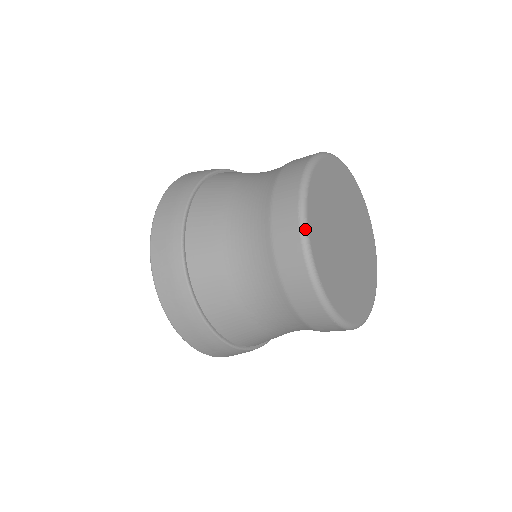
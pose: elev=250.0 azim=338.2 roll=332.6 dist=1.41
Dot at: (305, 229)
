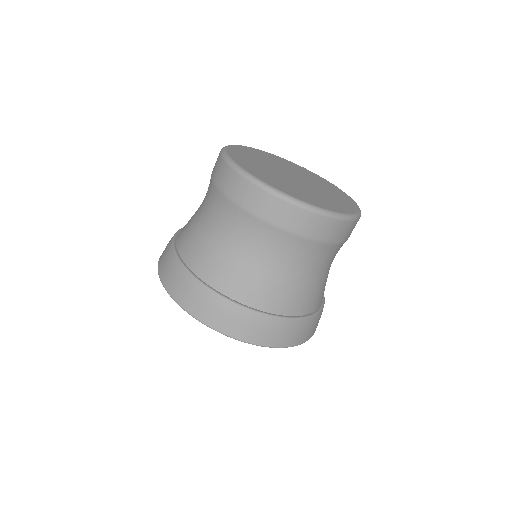
Dot at: (266, 186)
